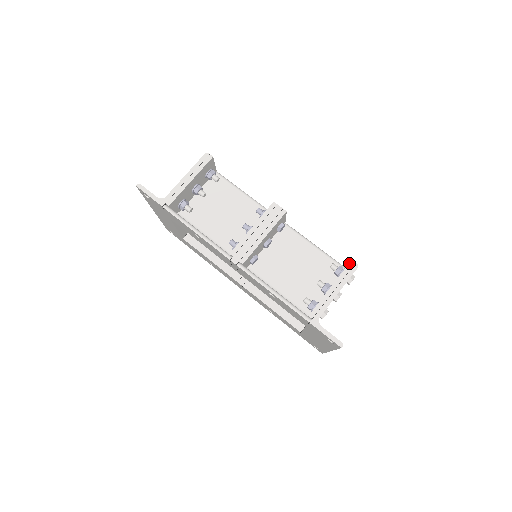
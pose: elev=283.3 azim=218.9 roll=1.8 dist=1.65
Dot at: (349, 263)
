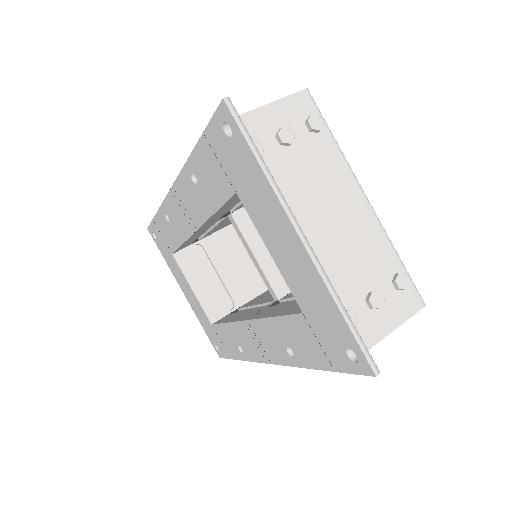
Dot at: occluded
